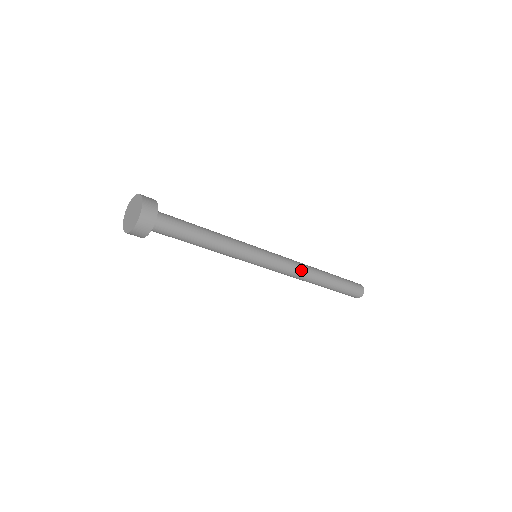
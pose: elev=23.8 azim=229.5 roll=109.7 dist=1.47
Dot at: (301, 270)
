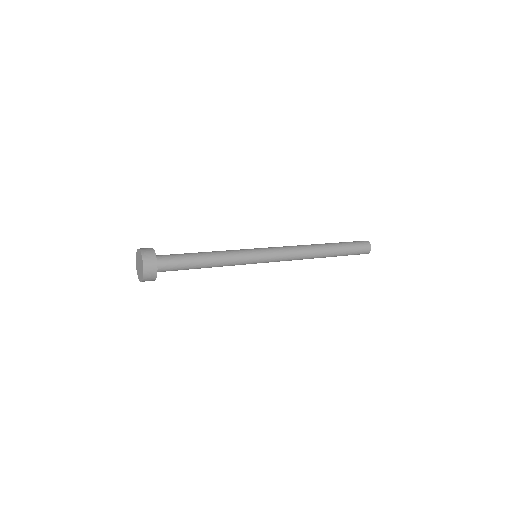
Dot at: occluded
